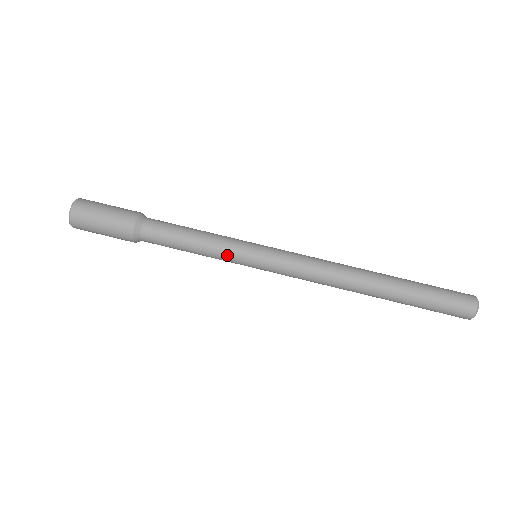
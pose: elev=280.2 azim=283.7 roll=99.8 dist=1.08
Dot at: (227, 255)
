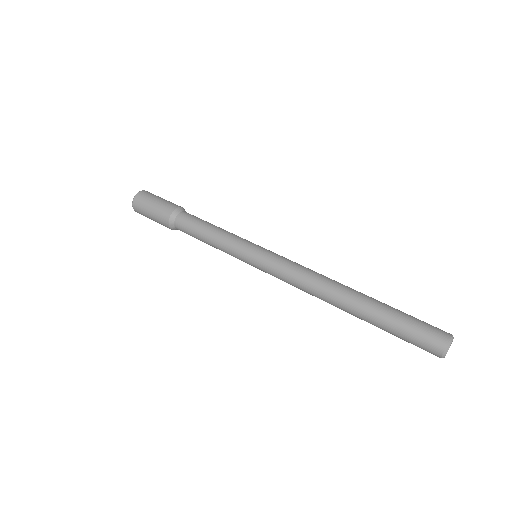
Dot at: (231, 249)
